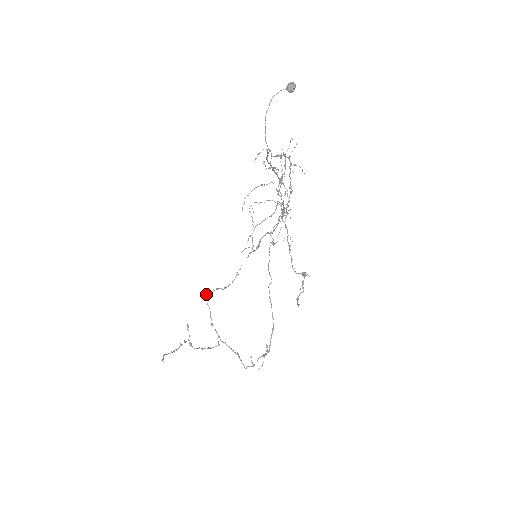
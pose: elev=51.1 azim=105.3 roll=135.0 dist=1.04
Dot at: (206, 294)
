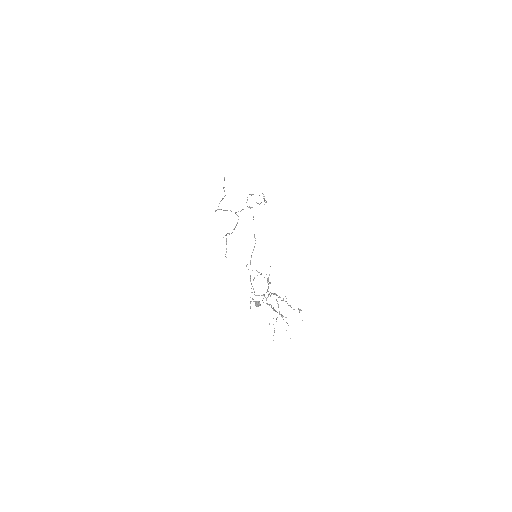
Dot at: (216, 210)
